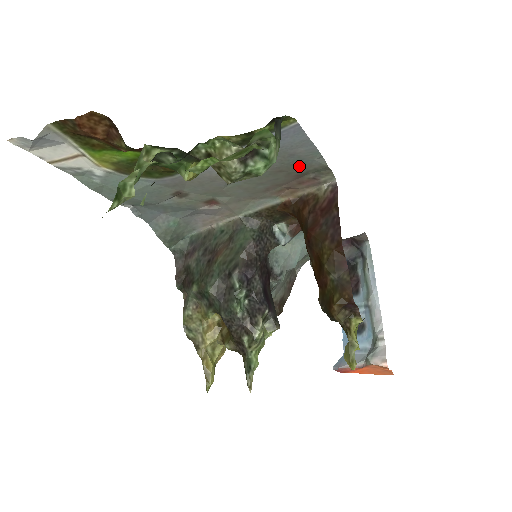
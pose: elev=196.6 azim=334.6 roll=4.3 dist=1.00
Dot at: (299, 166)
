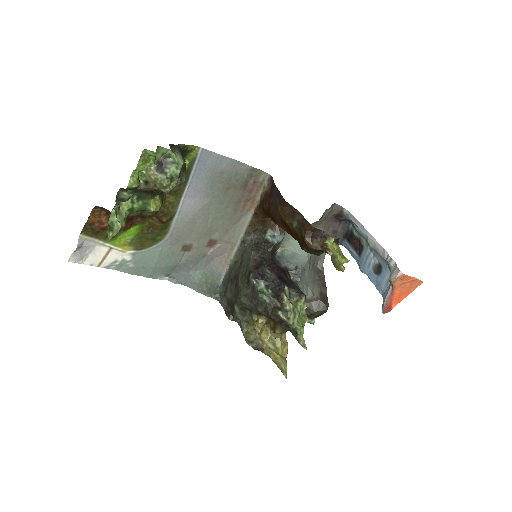
Dot at: (236, 179)
